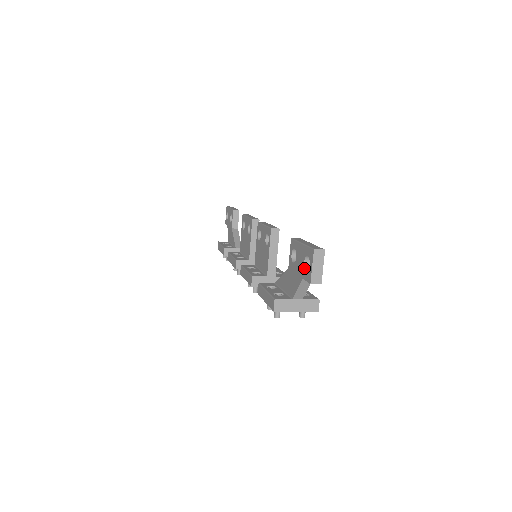
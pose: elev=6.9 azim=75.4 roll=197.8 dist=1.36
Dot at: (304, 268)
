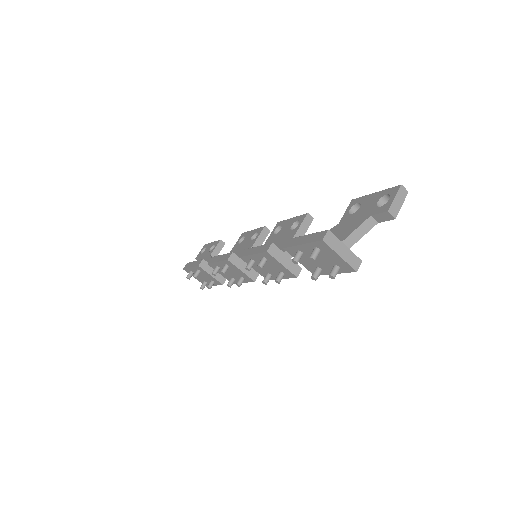
Dot at: (377, 206)
